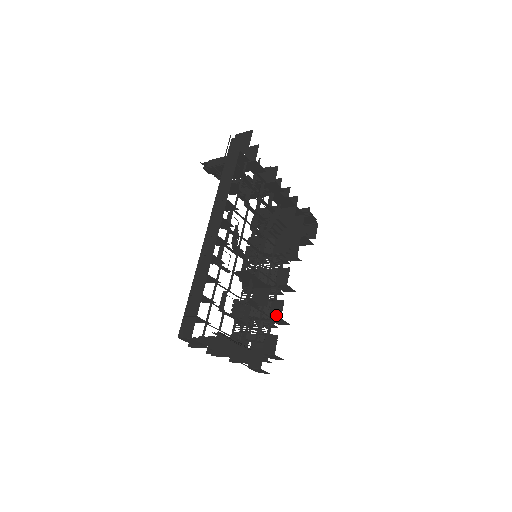
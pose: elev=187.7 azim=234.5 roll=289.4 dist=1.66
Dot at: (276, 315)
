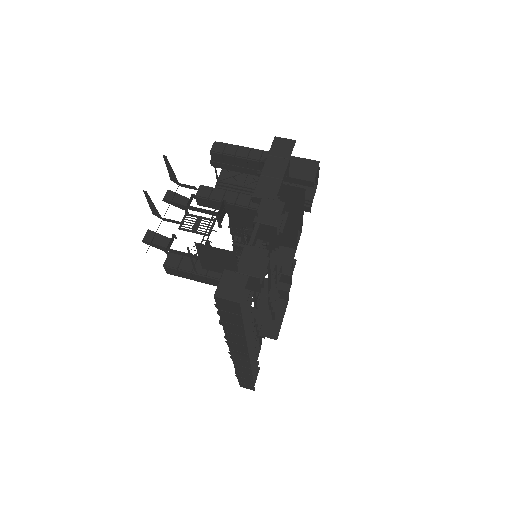
Dot at: occluded
